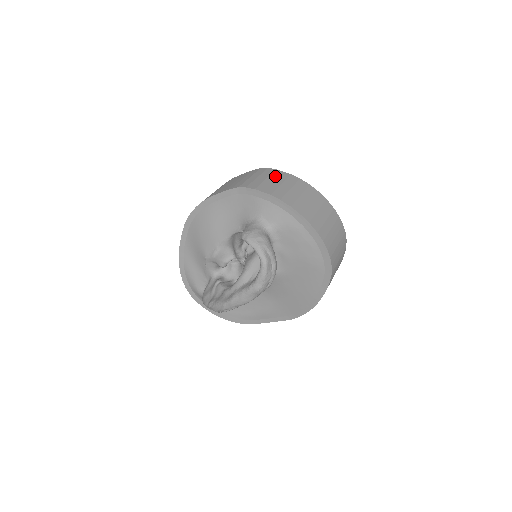
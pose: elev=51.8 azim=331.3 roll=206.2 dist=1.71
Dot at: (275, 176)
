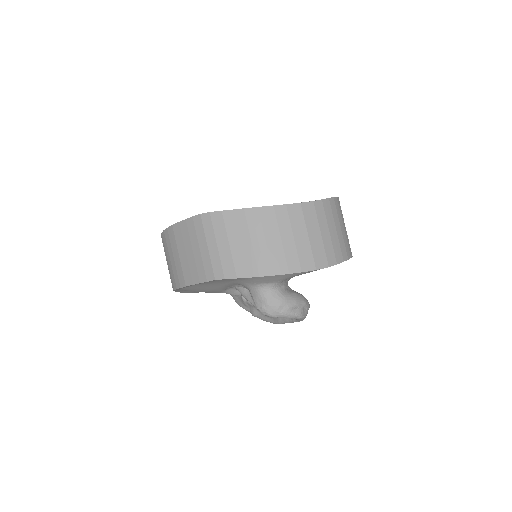
Dot at: (233, 230)
